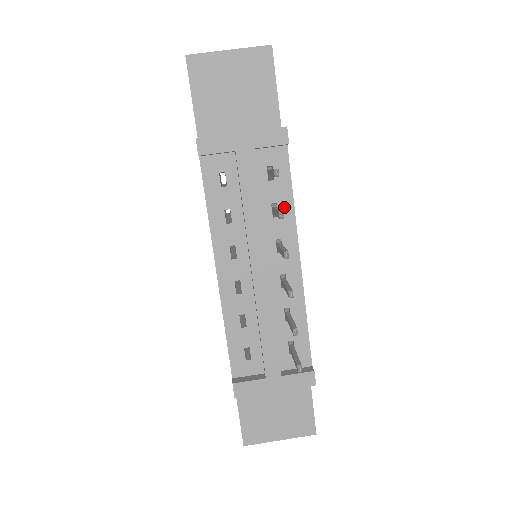
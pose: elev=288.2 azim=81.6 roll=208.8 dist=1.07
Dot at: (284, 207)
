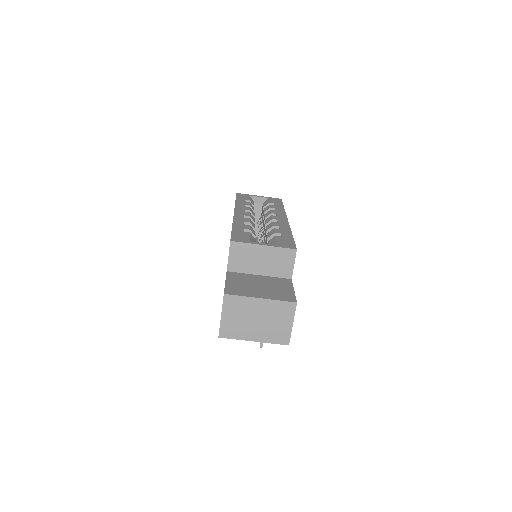
Dot at: occluded
